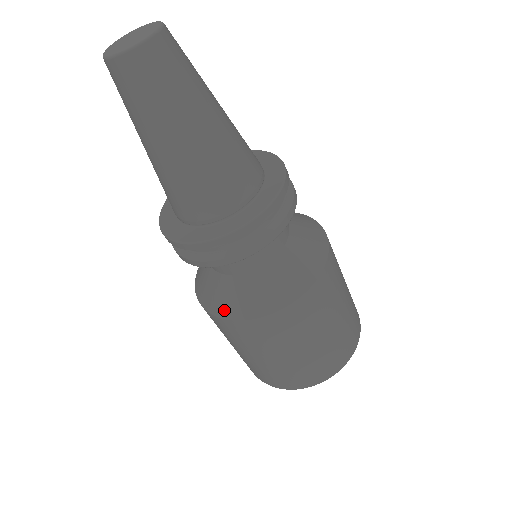
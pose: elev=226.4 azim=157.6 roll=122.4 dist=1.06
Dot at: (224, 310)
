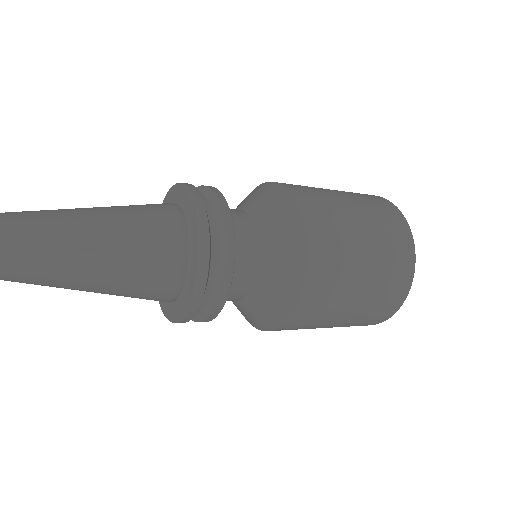
Dot at: (272, 321)
